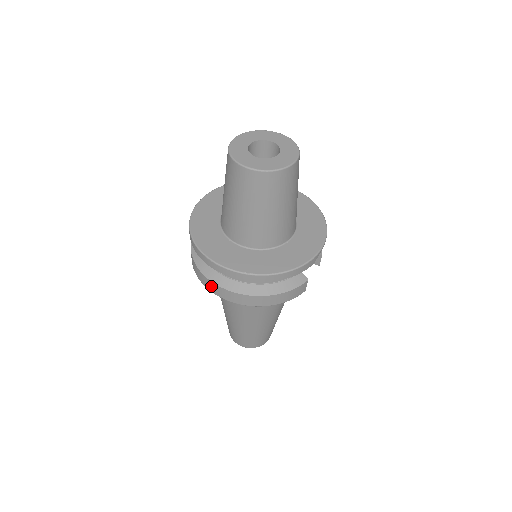
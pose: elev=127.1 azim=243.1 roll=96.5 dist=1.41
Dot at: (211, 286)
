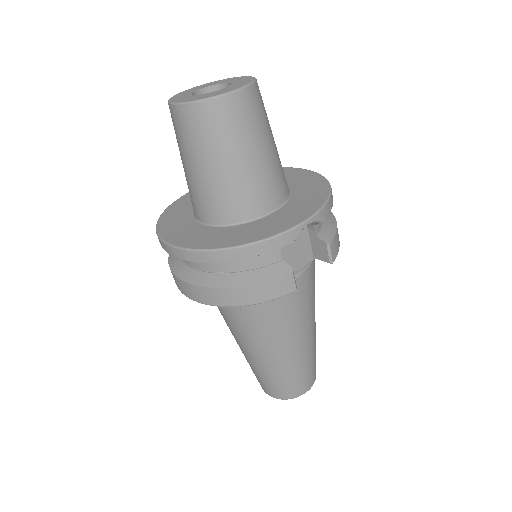
Dot at: (176, 281)
